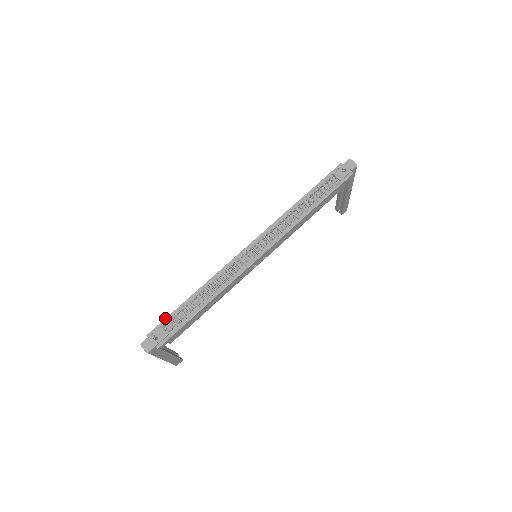
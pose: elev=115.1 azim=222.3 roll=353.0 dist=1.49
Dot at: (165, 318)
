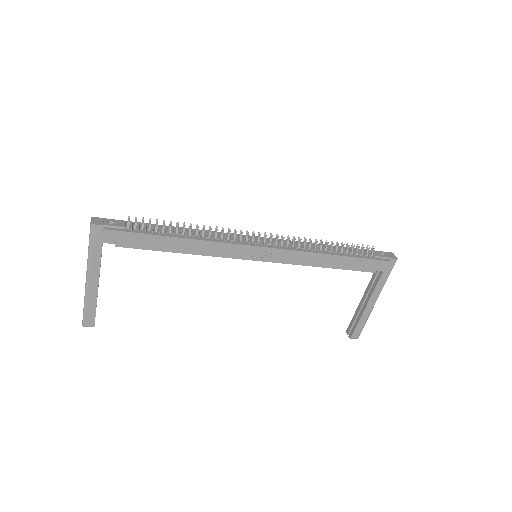
Dot at: occluded
